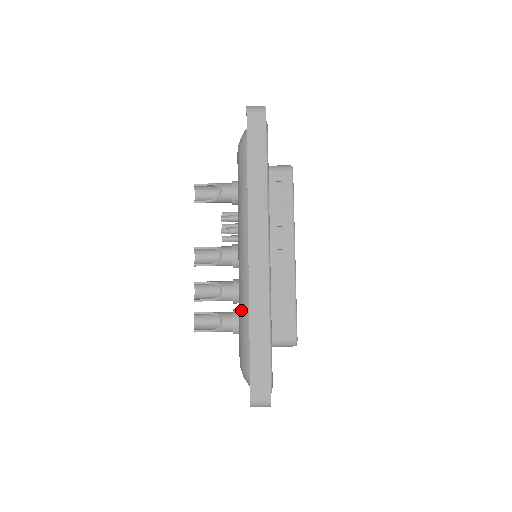
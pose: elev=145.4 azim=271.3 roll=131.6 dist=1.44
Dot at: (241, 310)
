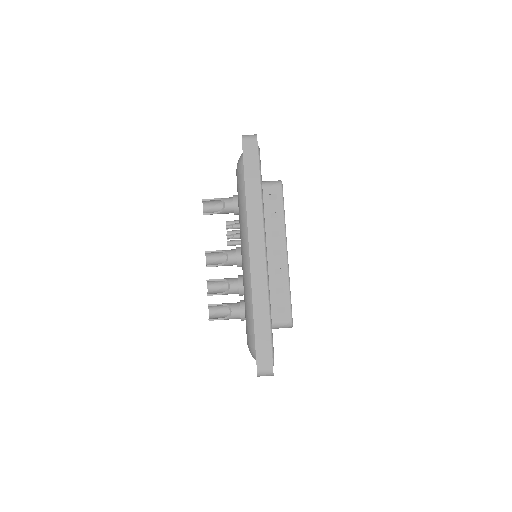
Dot at: (246, 301)
